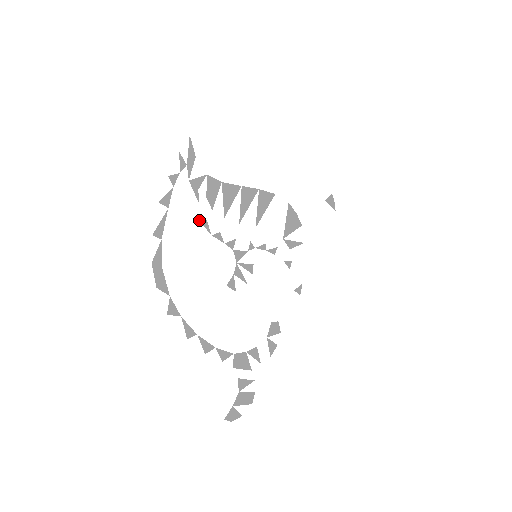
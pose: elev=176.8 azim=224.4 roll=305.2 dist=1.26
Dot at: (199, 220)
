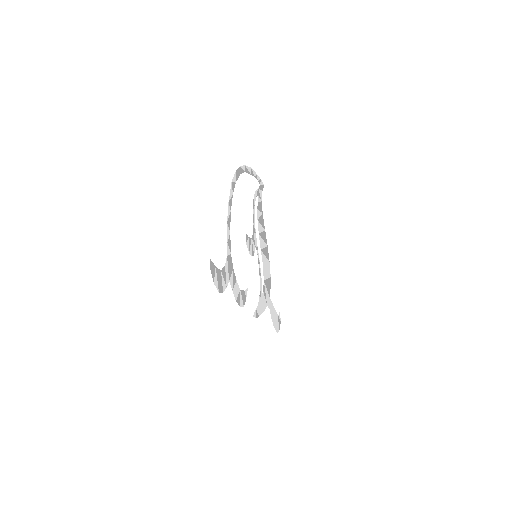
Dot at: (253, 199)
